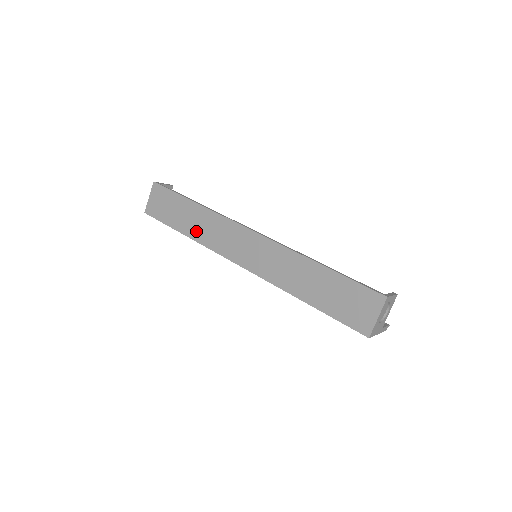
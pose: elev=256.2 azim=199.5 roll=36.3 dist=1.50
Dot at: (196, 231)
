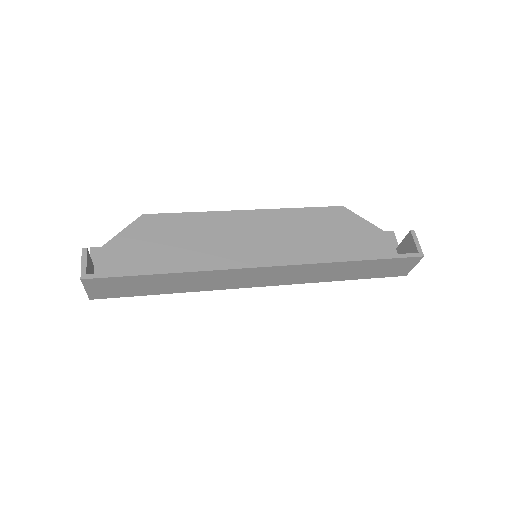
Dot at: (188, 287)
